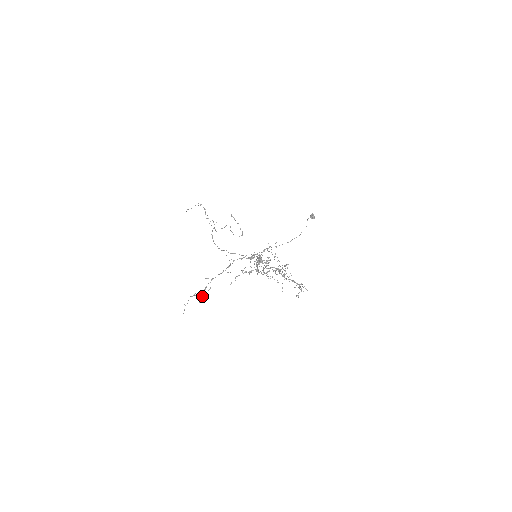
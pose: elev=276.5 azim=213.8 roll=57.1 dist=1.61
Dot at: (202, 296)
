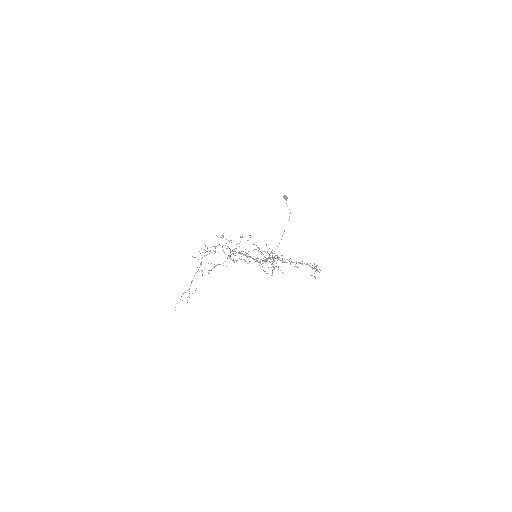
Dot at: (189, 297)
